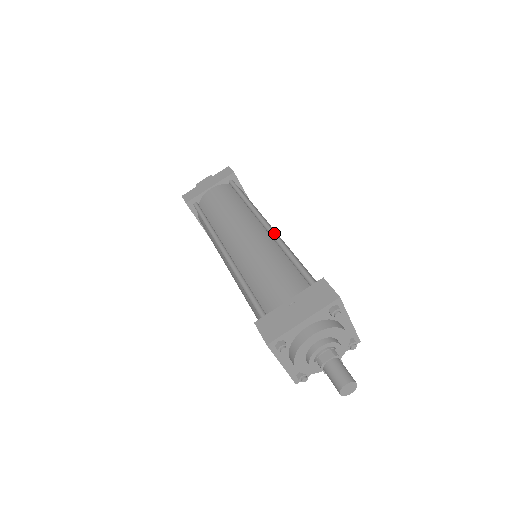
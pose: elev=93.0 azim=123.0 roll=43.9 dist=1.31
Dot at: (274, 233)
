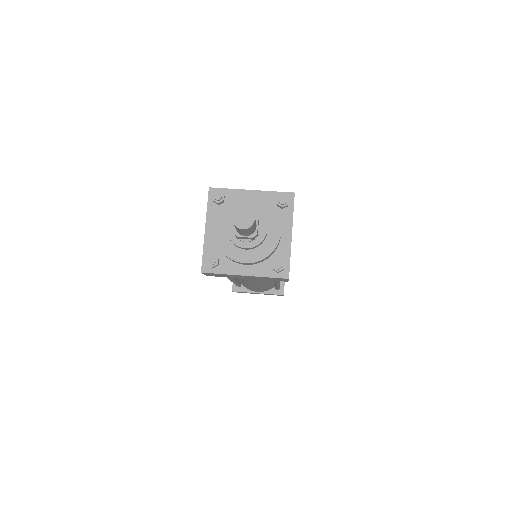
Dot at: occluded
